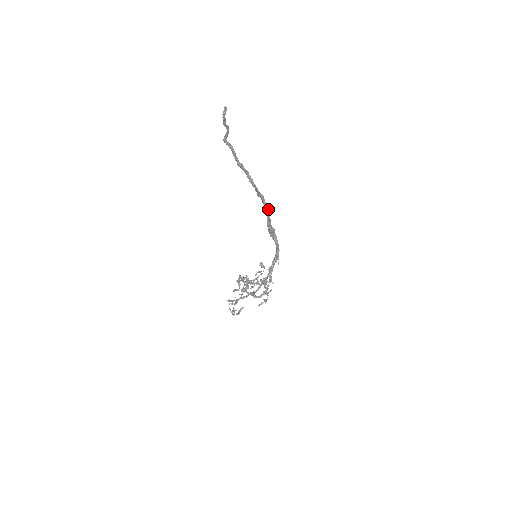
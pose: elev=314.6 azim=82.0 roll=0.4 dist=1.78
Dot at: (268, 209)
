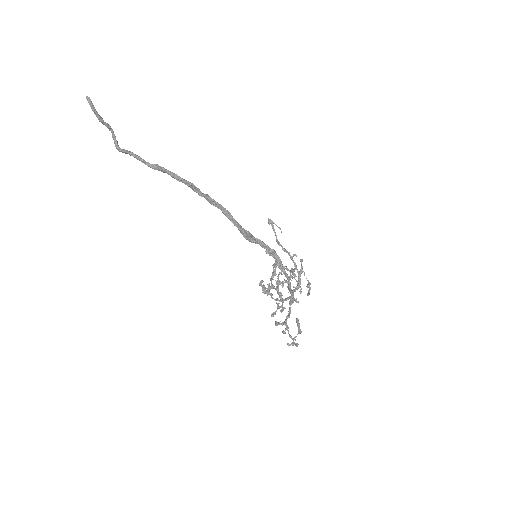
Dot at: (223, 207)
